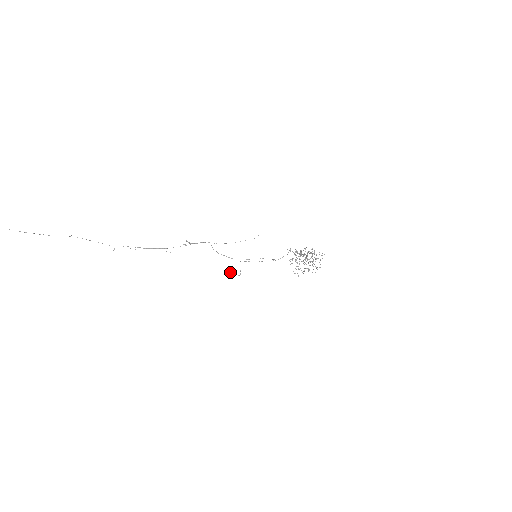
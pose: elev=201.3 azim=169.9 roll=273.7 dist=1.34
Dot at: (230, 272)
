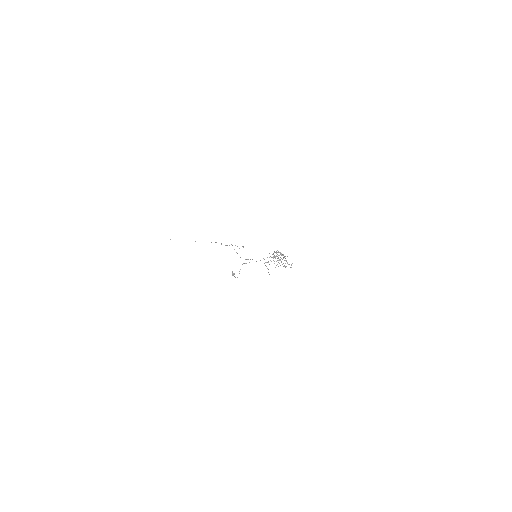
Dot at: (233, 275)
